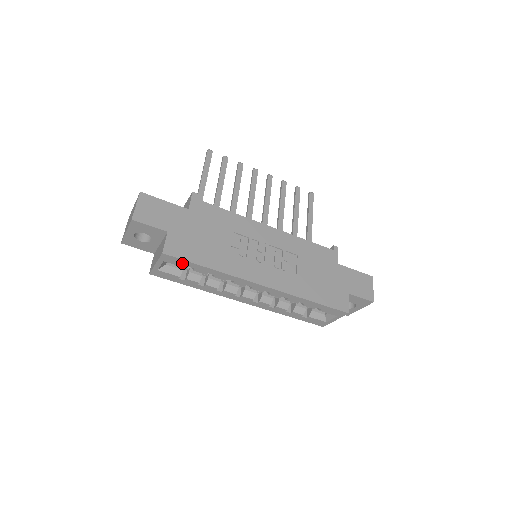
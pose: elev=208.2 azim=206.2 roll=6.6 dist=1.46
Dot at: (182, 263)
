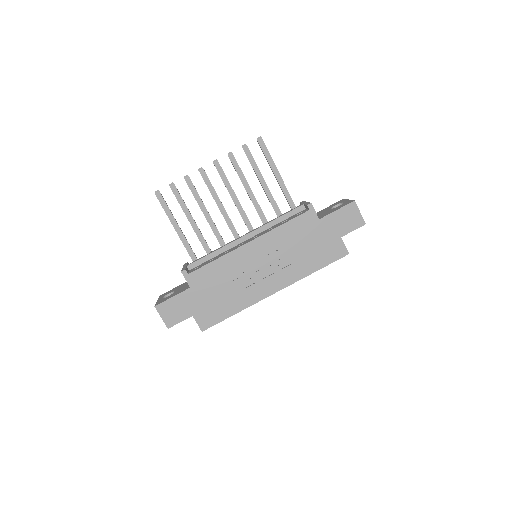
Dot at: occluded
